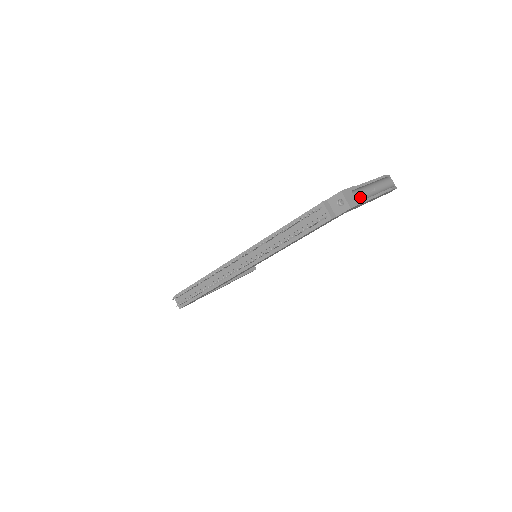
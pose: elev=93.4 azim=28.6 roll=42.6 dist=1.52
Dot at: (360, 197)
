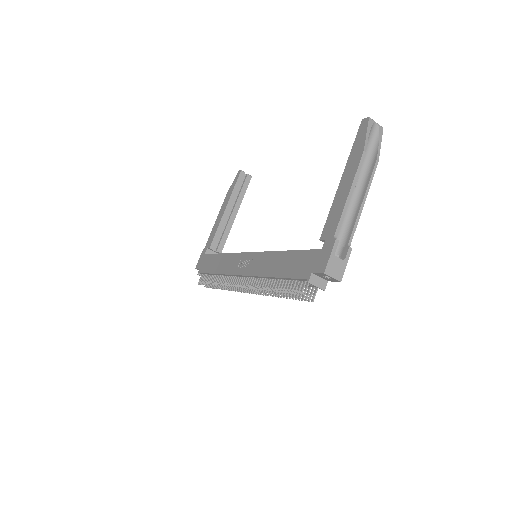
Dot at: (344, 220)
